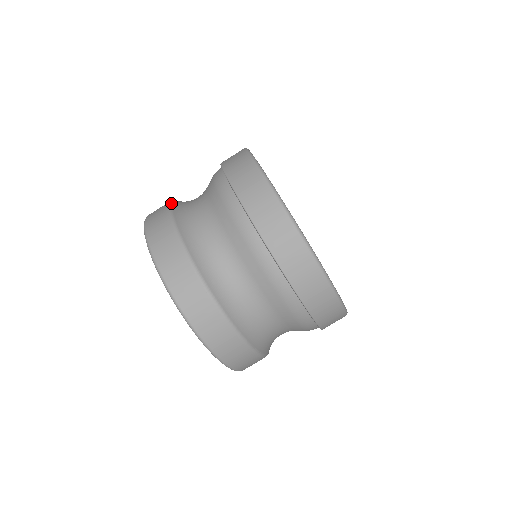
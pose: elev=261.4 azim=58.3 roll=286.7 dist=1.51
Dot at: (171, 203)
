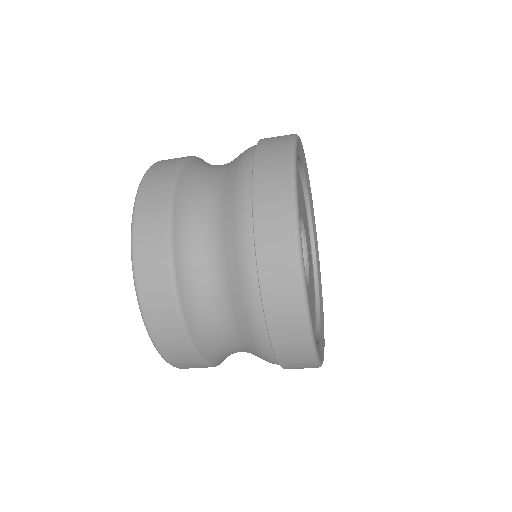
Dot at: (190, 157)
